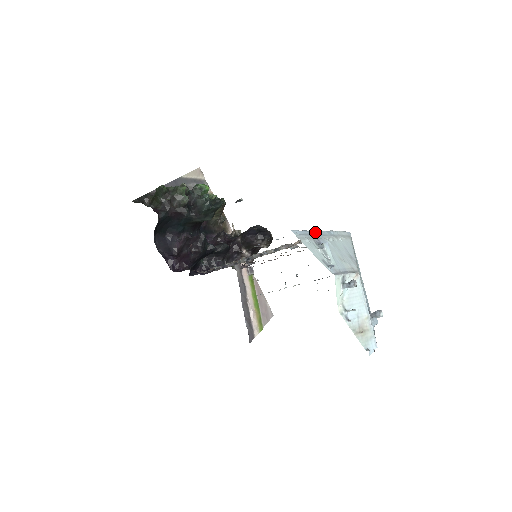
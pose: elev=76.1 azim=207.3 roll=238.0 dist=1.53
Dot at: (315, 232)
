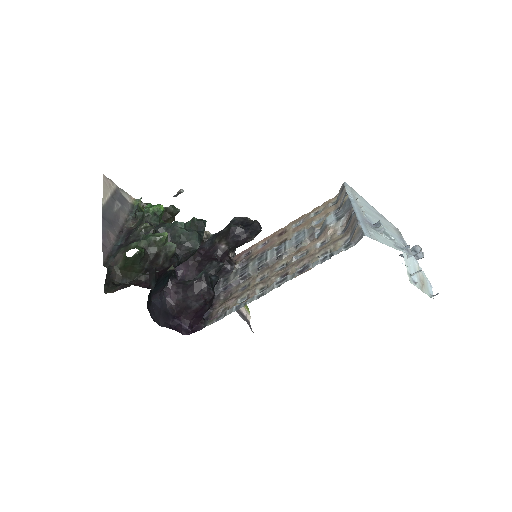
Dot at: (357, 214)
